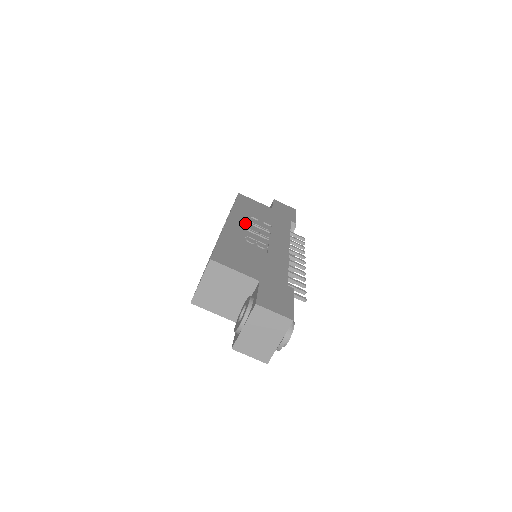
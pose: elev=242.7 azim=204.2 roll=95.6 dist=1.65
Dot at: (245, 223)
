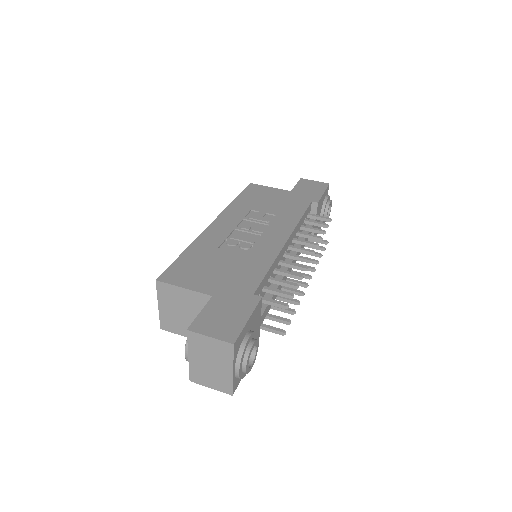
Dot at: (236, 221)
